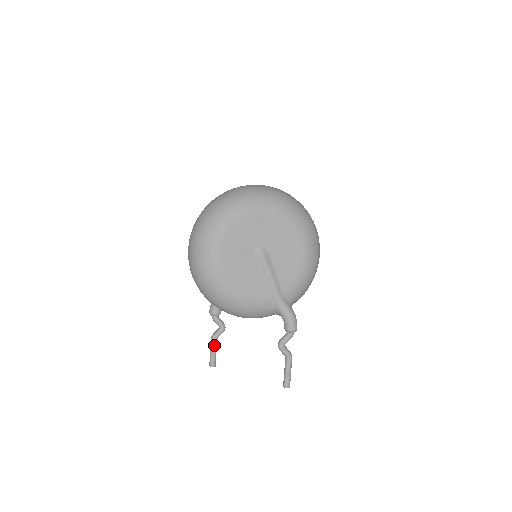
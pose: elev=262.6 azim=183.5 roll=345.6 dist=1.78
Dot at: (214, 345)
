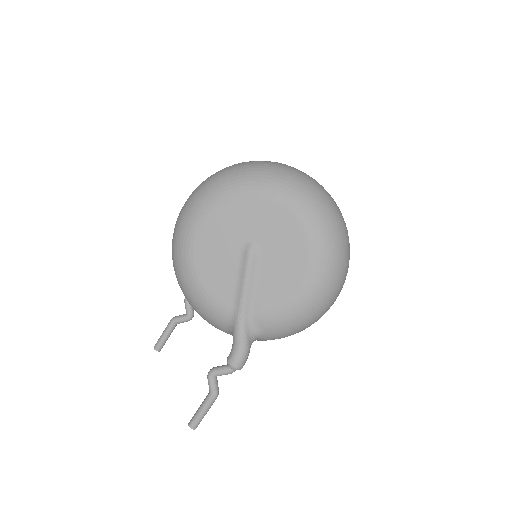
Dot at: (169, 328)
